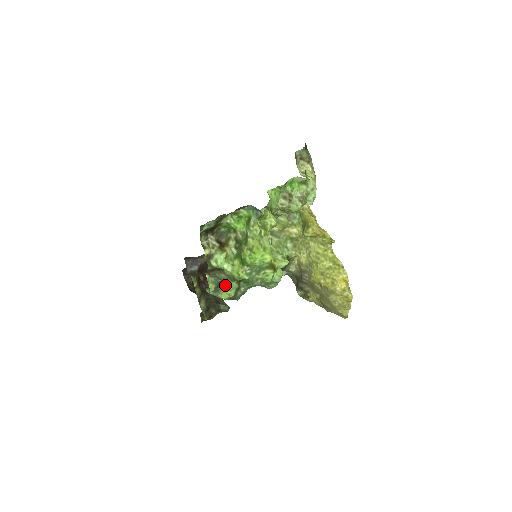
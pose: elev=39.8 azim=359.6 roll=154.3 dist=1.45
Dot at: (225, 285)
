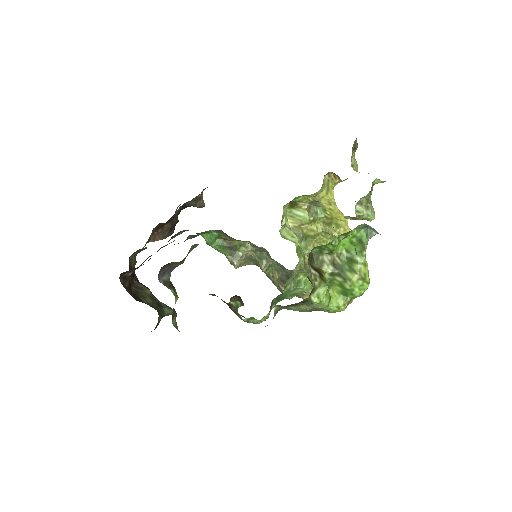
Dot at: occluded
